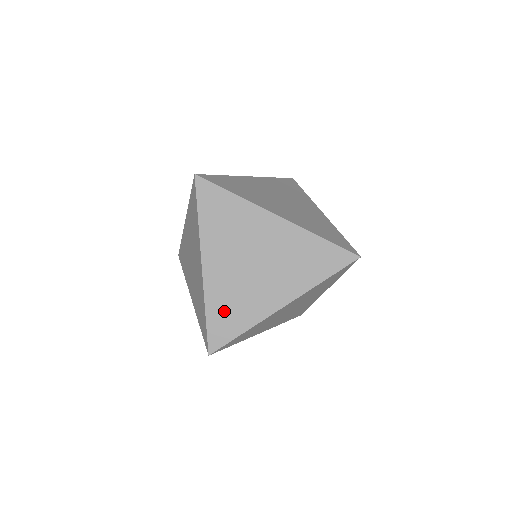
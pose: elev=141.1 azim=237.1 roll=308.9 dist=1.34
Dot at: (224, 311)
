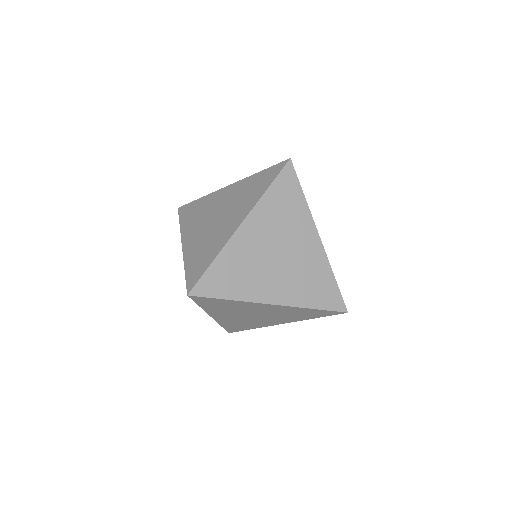
Dot at: (229, 271)
